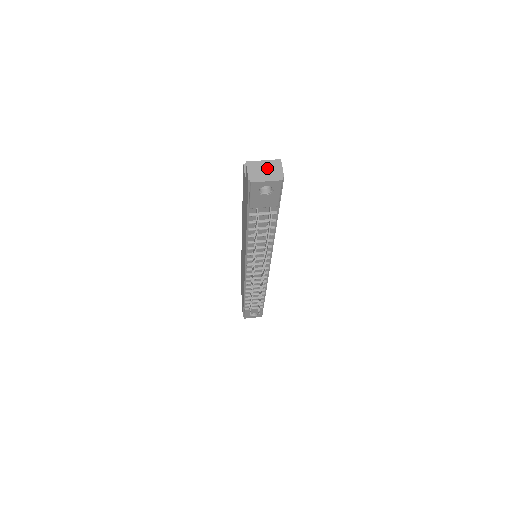
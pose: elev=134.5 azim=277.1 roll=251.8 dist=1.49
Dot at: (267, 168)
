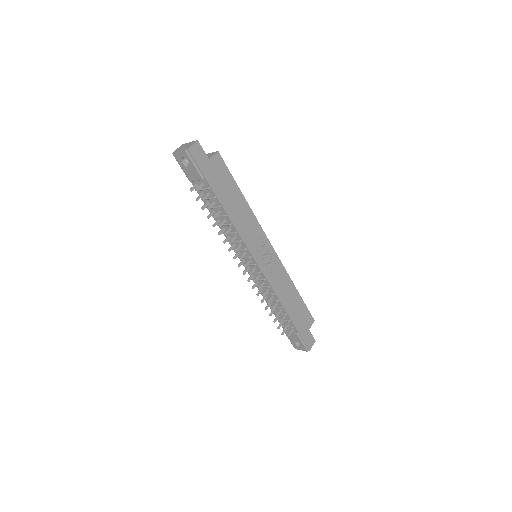
Dot at: (187, 146)
